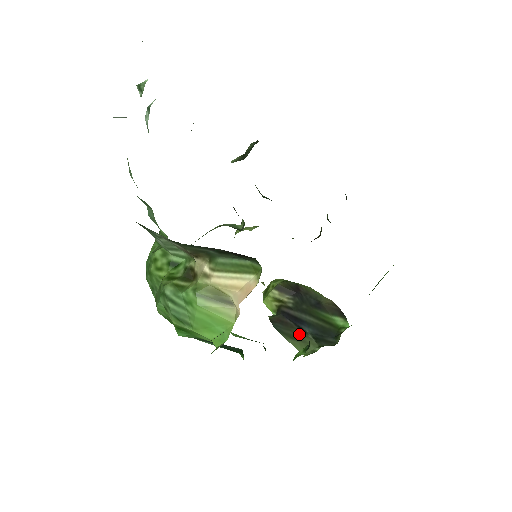
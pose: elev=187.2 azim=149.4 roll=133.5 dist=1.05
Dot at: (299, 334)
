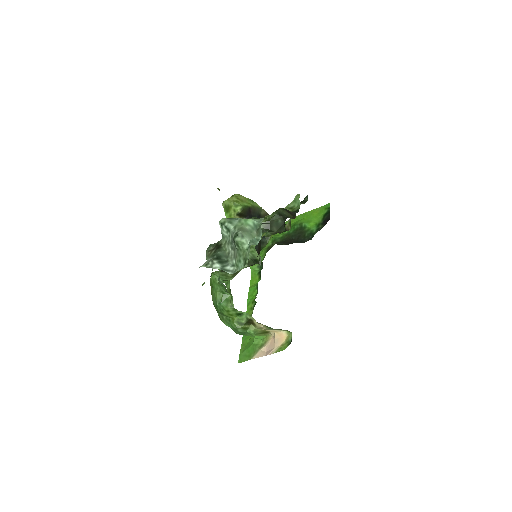
Dot at: occluded
